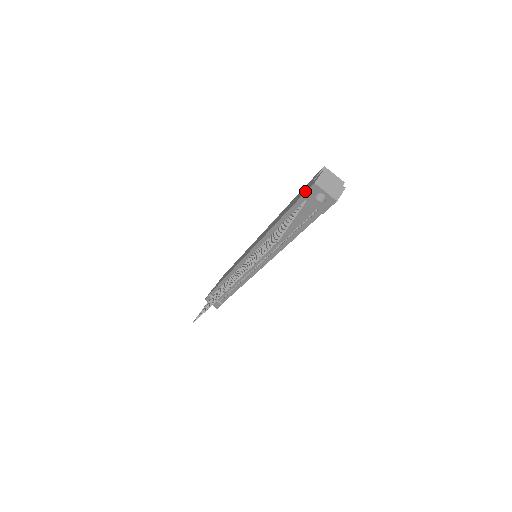
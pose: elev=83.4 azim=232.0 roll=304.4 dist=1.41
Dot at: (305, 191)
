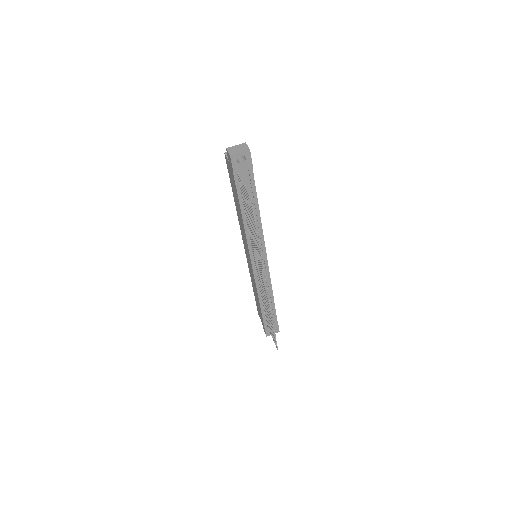
Dot at: (232, 169)
